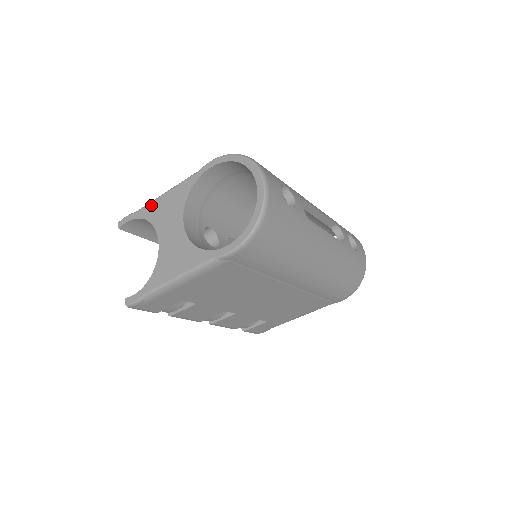
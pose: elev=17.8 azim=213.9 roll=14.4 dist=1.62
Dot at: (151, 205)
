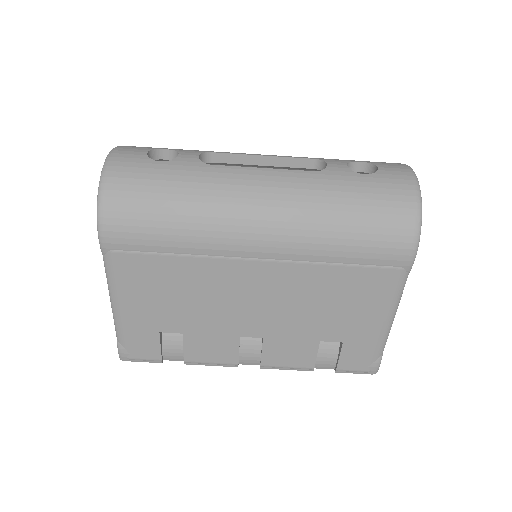
Dot at: occluded
